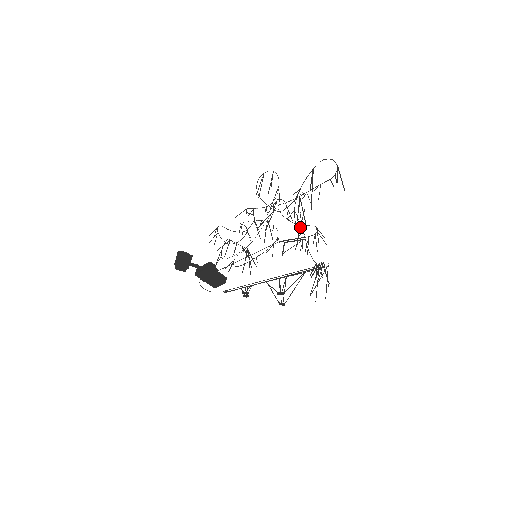
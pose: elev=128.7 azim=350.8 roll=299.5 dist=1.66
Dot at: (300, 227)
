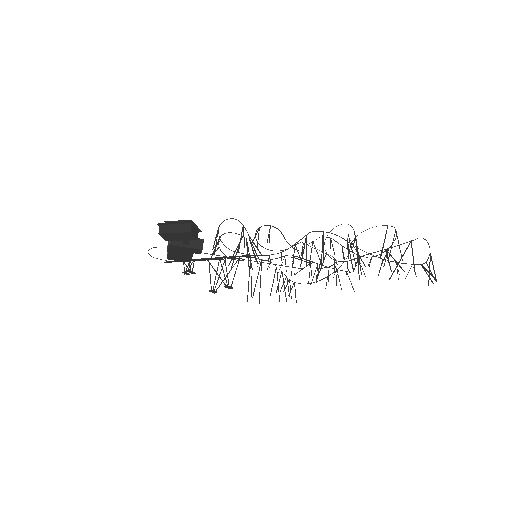
Dot at: occluded
